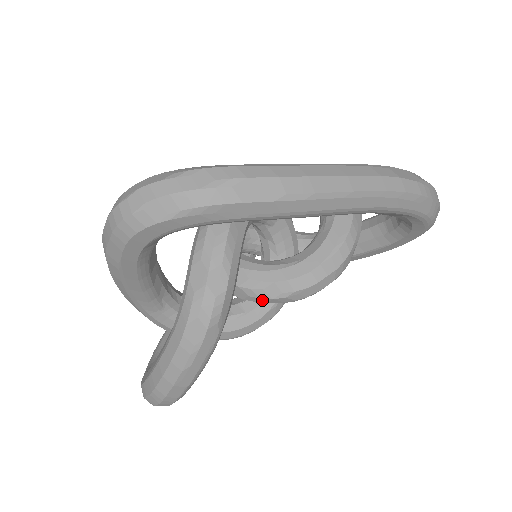
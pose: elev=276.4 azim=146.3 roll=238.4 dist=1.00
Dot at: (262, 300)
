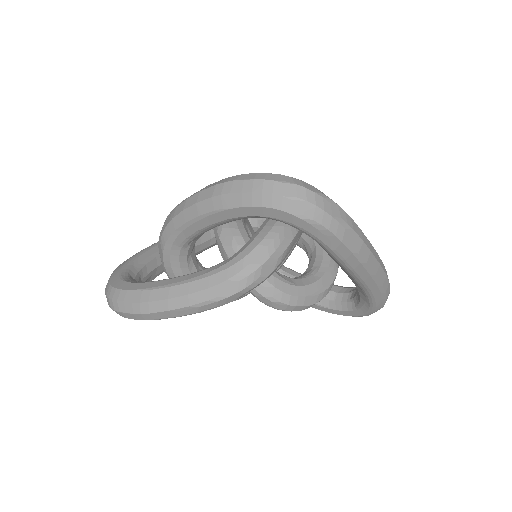
Dot at: (255, 292)
